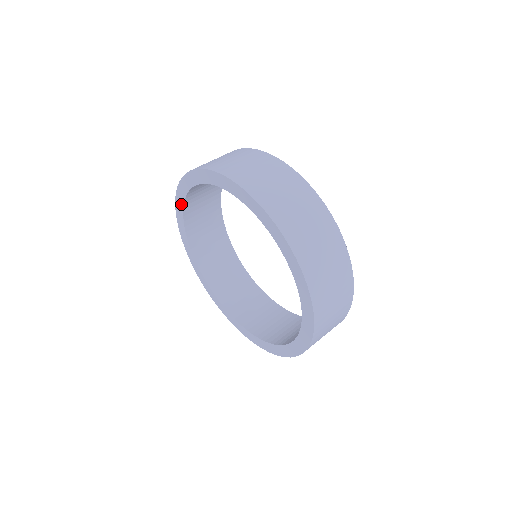
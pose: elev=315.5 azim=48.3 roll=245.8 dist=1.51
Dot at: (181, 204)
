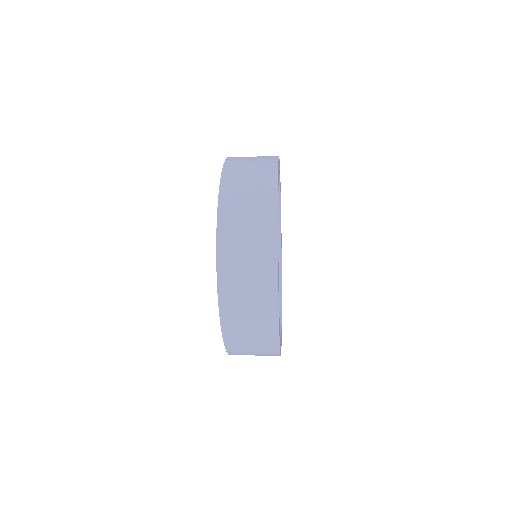
Dot at: occluded
